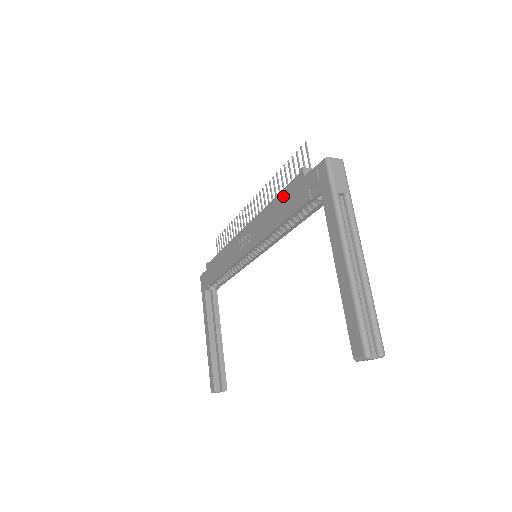
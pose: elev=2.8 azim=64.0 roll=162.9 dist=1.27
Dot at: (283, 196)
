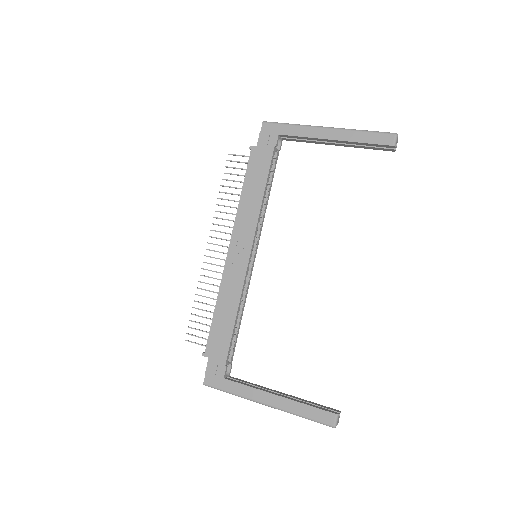
Dot at: (249, 177)
